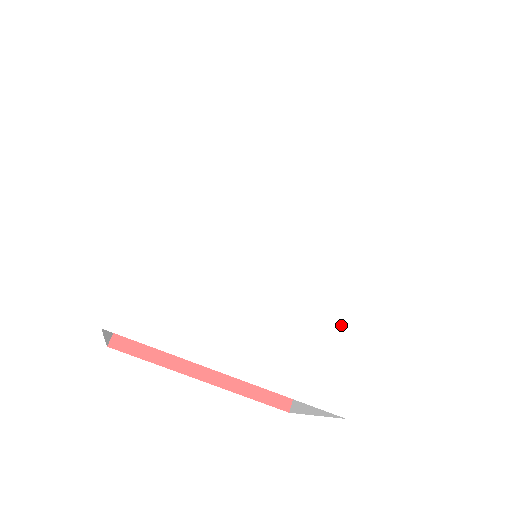
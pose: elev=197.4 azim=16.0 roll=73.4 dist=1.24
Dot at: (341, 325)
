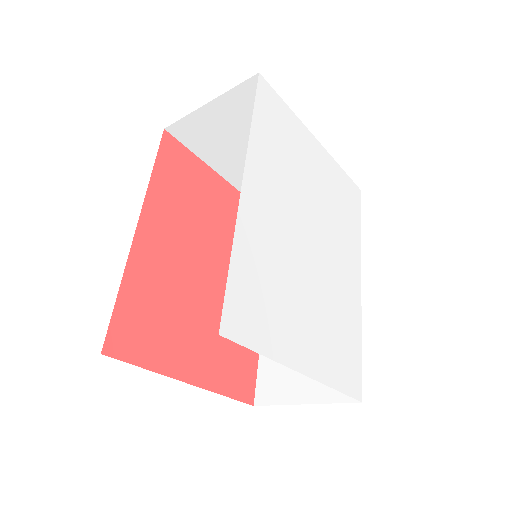
Dot at: (351, 323)
